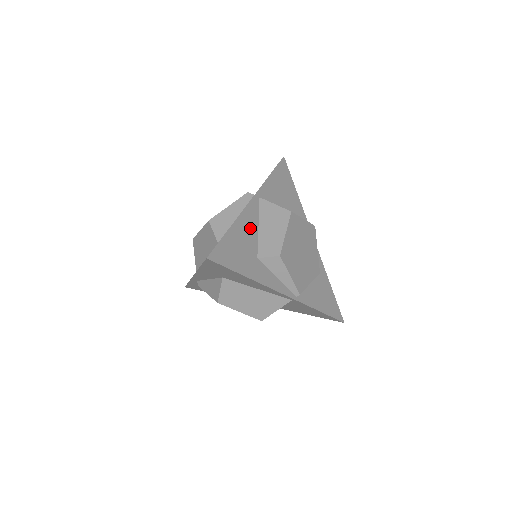
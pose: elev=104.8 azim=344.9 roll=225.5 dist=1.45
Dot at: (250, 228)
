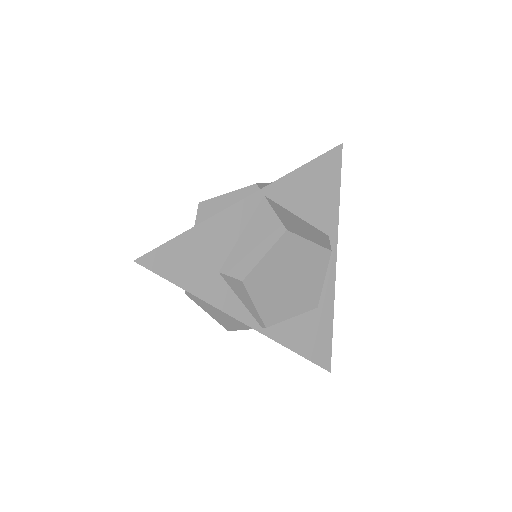
Dot at: (226, 233)
